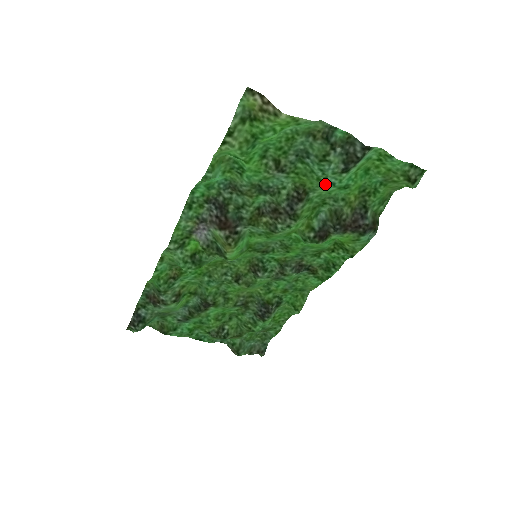
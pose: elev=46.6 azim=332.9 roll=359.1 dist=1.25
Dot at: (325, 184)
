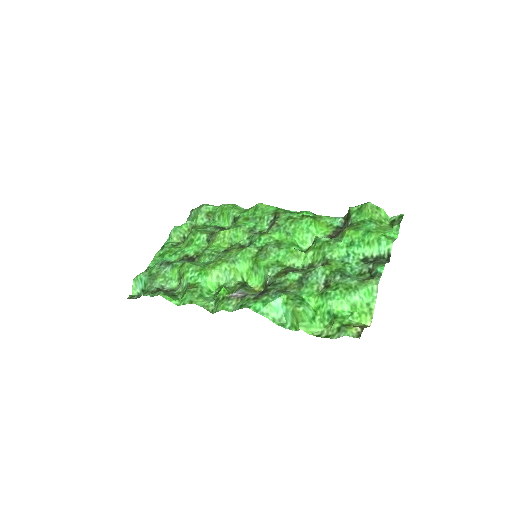
Dot at: (344, 260)
